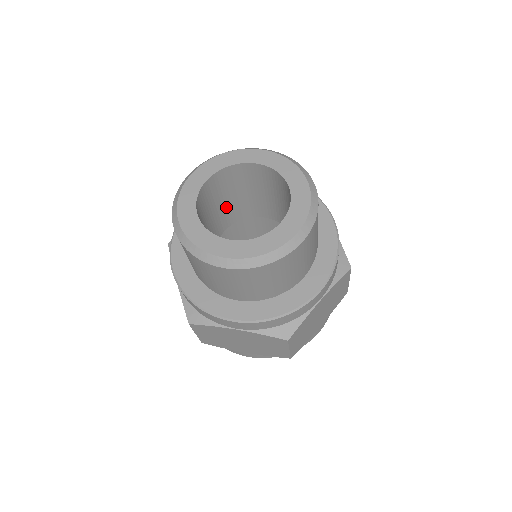
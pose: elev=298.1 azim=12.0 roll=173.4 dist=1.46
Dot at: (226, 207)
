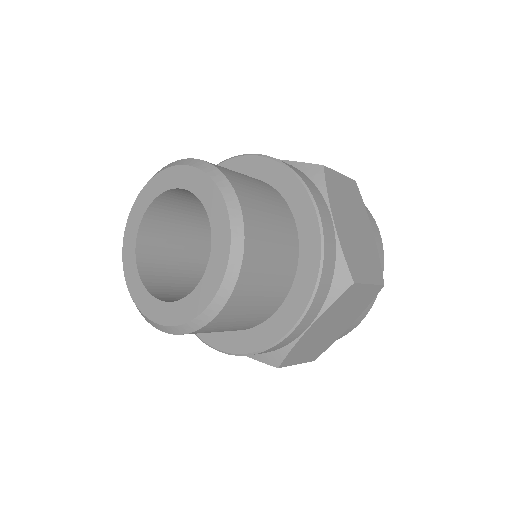
Dot at: (202, 213)
